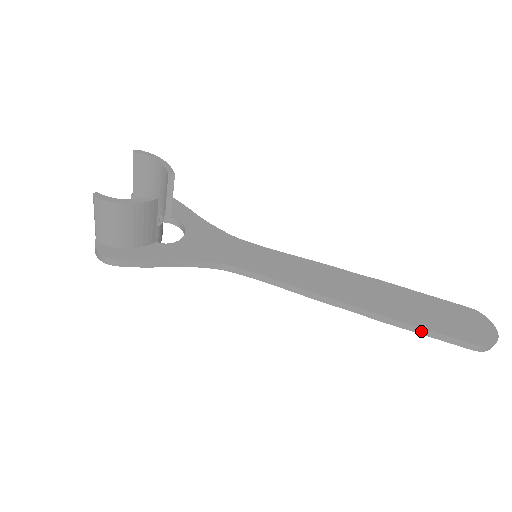
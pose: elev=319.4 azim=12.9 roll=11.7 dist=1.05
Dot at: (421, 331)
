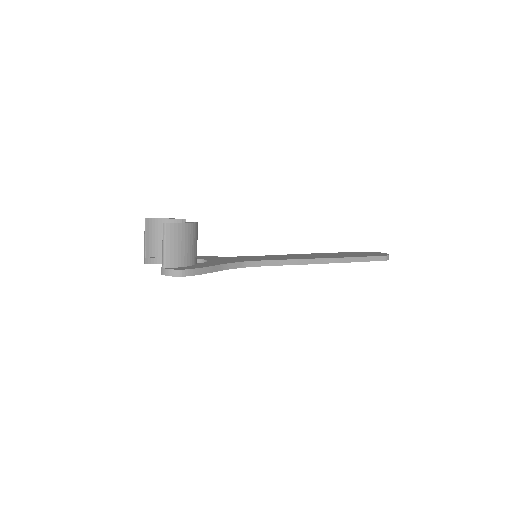
Dot at: (360, 259)
